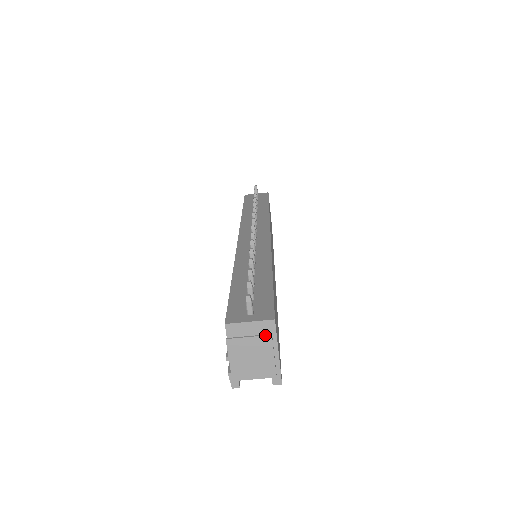
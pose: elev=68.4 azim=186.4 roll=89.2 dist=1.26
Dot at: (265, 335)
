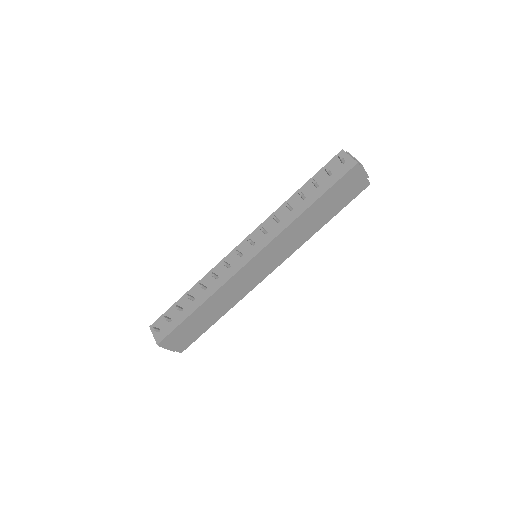
Dot at: occluded
